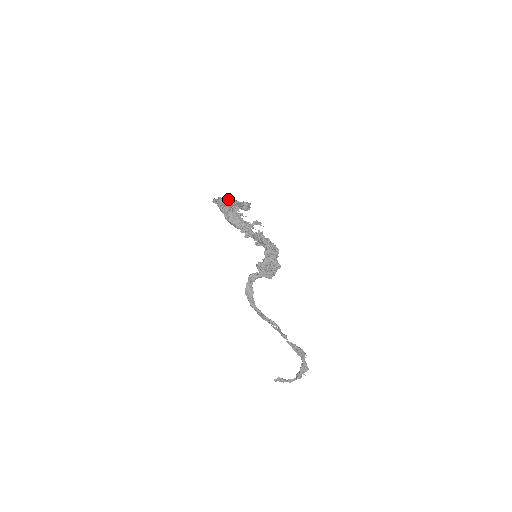
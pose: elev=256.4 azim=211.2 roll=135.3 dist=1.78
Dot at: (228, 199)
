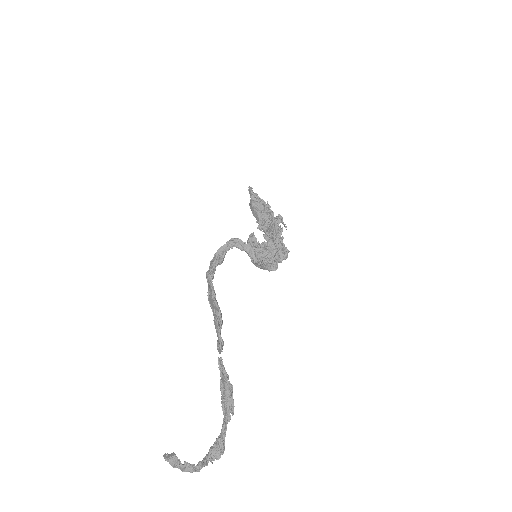
Dot at: occluded
